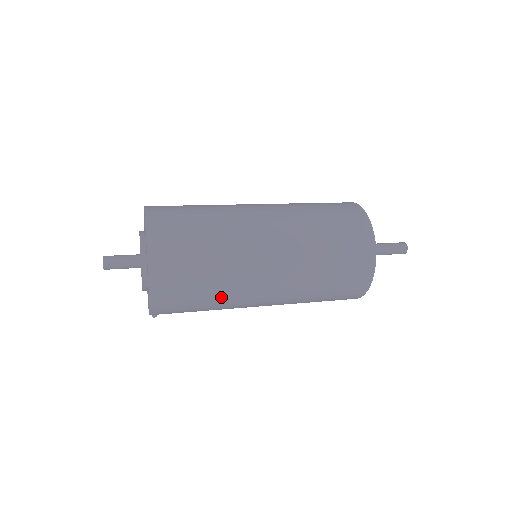
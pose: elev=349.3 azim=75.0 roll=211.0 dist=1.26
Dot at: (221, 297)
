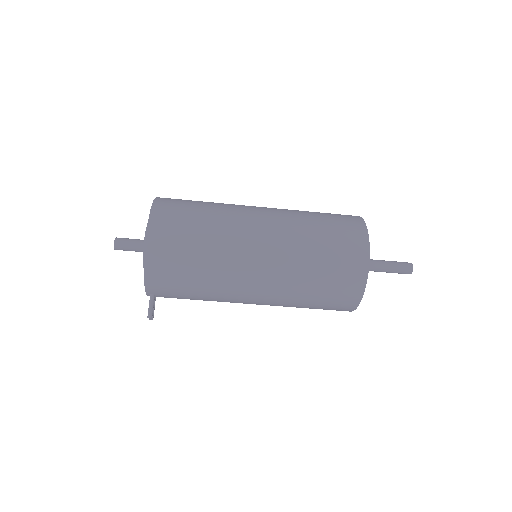
Dot at: (215, 240)
